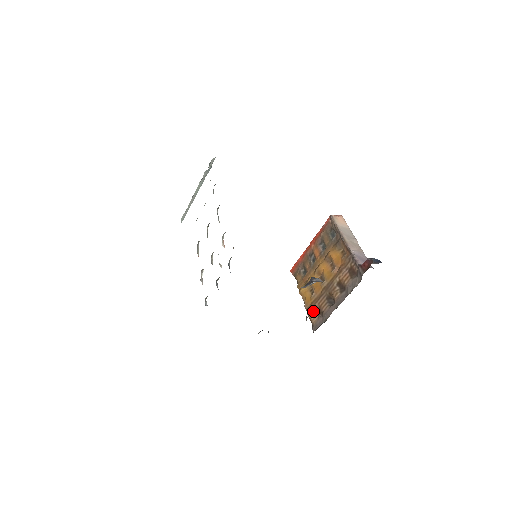
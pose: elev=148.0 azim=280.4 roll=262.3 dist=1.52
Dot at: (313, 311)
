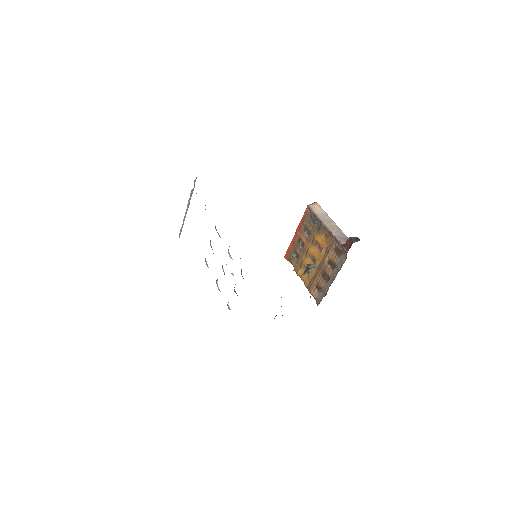
Dot at: (313, 288)
